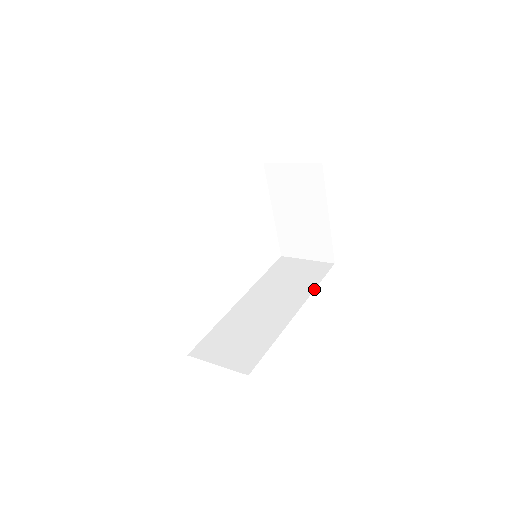
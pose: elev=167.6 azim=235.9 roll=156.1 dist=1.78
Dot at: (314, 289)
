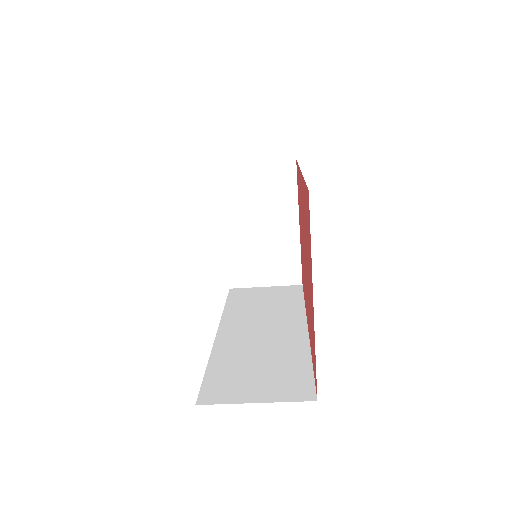
Dot at: (304, 307)
